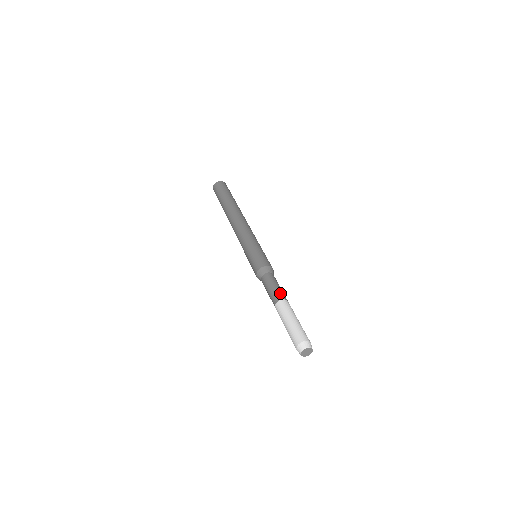
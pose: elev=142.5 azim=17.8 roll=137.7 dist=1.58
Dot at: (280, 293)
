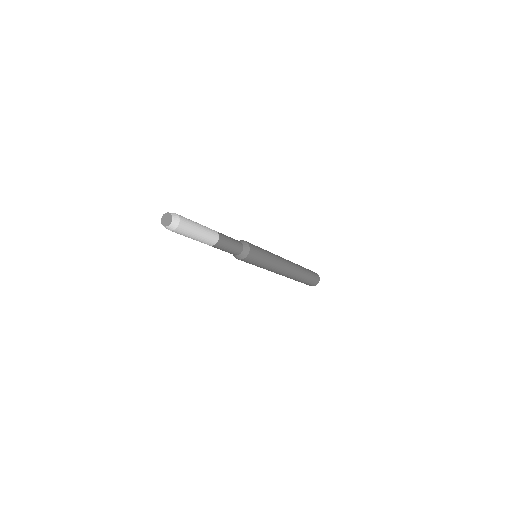
Dot at: occluded
